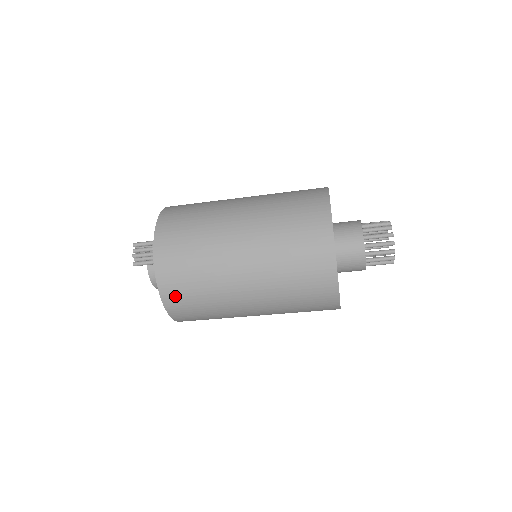
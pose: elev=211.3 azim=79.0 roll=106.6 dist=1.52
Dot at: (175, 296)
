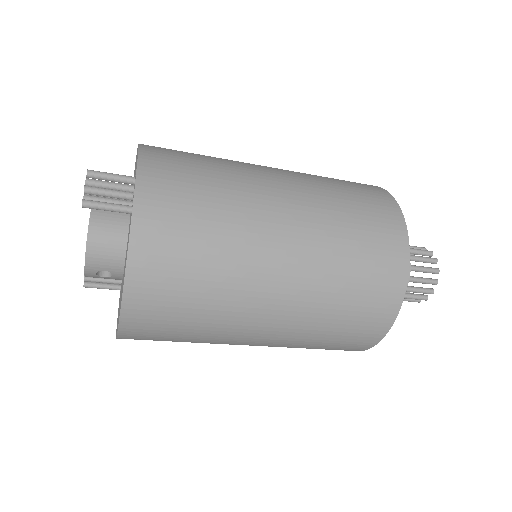
Dot at: (154, 273)
